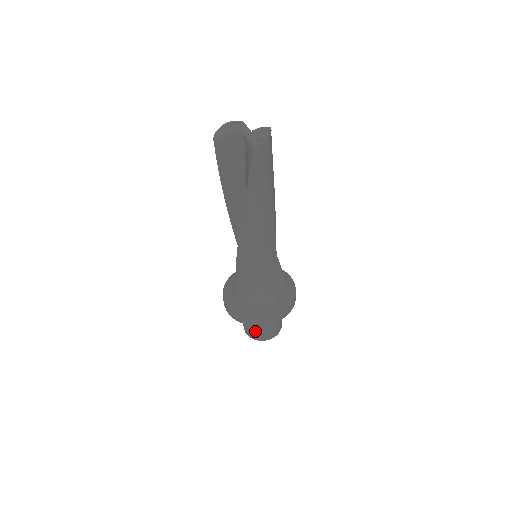
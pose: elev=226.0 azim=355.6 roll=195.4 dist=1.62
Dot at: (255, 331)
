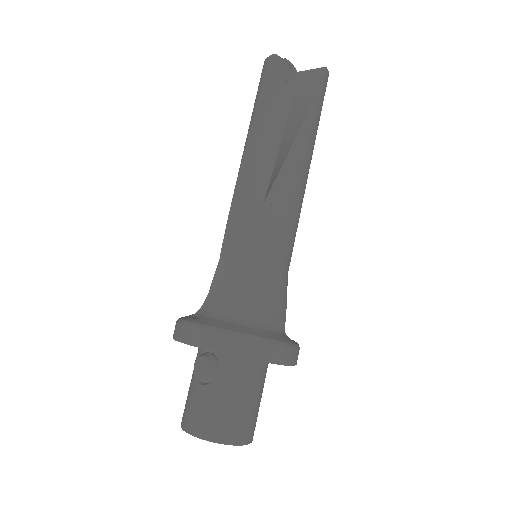
Dot at: (230, 413)
